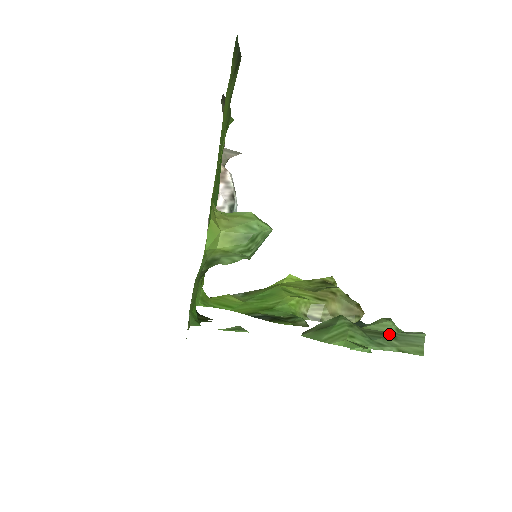
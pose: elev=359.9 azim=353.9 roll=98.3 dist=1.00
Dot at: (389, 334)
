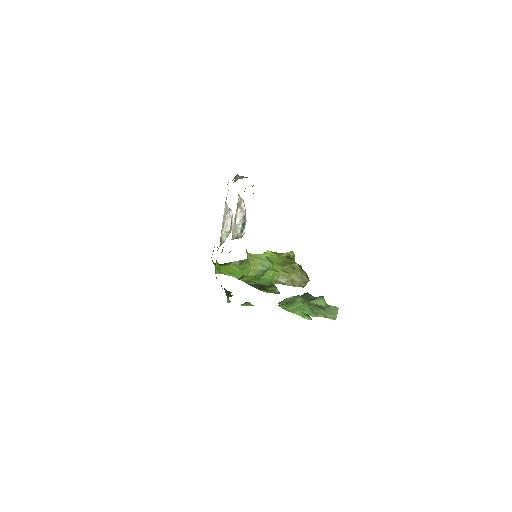
Dot at: (321, 307)
